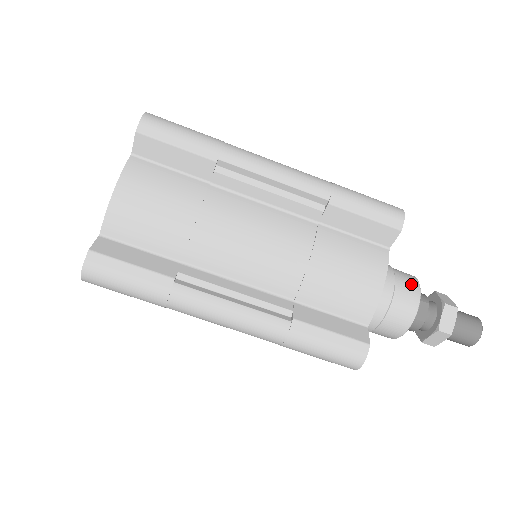
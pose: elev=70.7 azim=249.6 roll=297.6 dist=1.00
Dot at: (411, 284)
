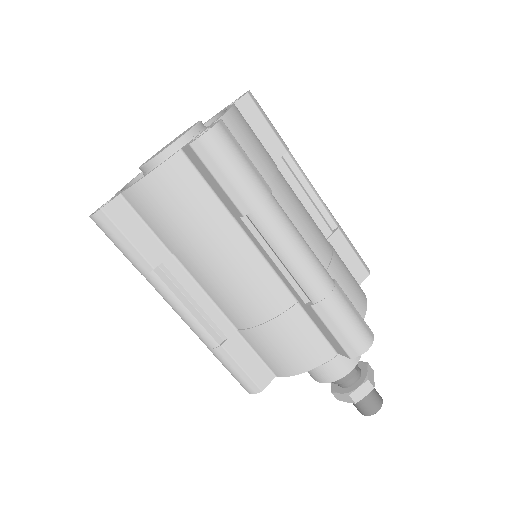
Dot at: occluded
